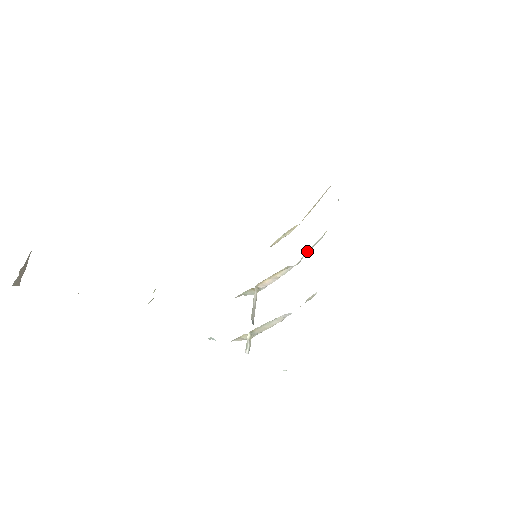
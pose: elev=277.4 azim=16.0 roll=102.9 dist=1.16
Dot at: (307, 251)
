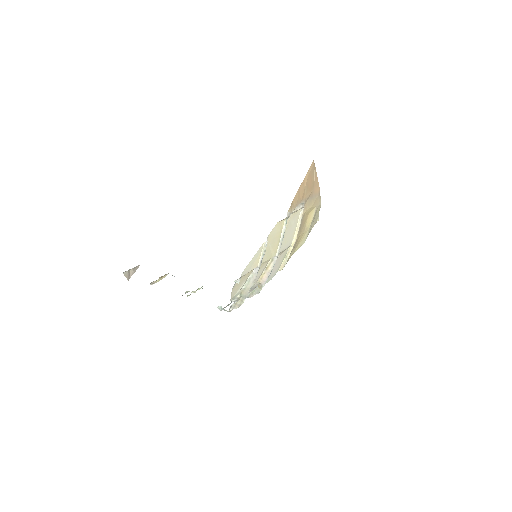
Dot at: (280, 241)
